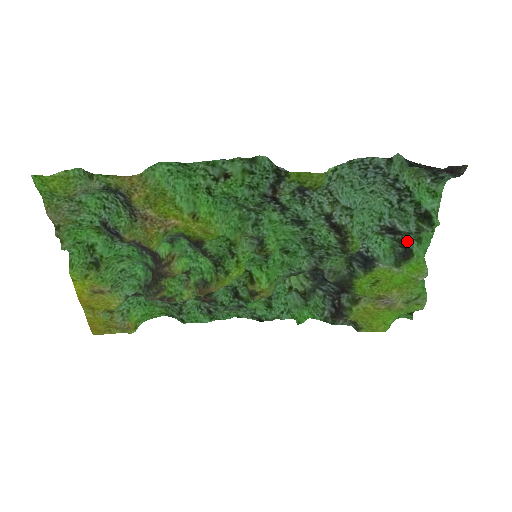
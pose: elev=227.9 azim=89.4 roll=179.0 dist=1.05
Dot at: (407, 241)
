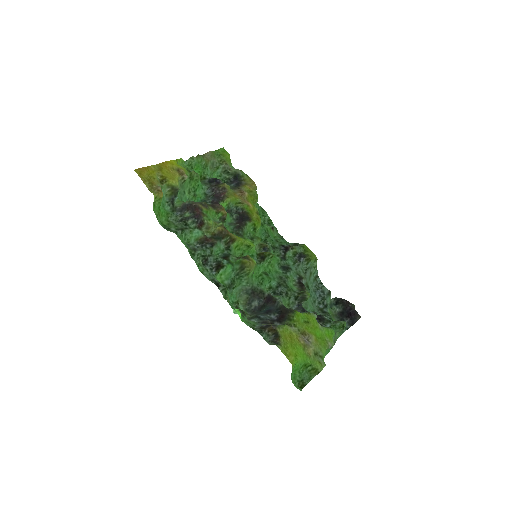
Dot at: occluded
